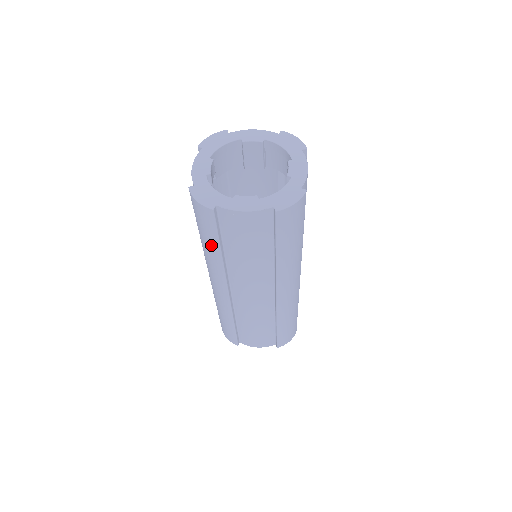
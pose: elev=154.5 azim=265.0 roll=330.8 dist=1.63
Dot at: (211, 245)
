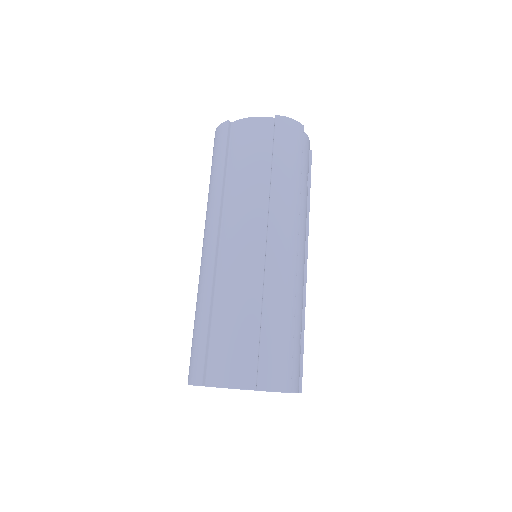
Dot at: (217, 170)
